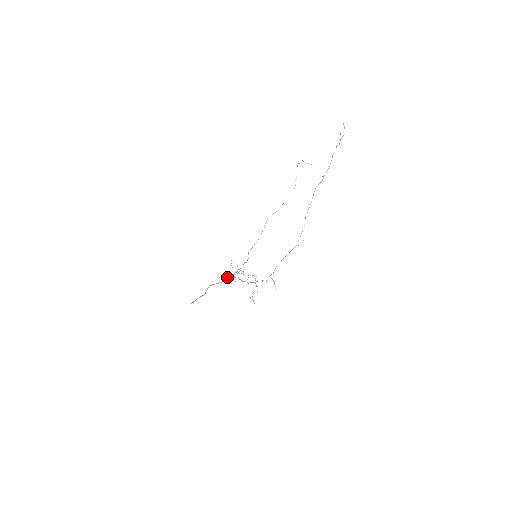
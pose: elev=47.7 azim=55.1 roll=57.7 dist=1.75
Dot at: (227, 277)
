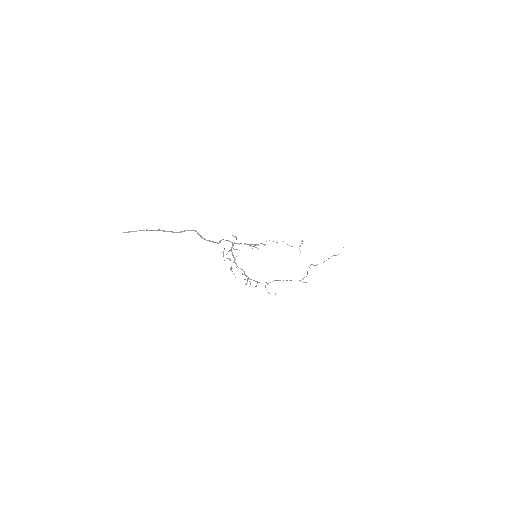
Dot at: occluded
